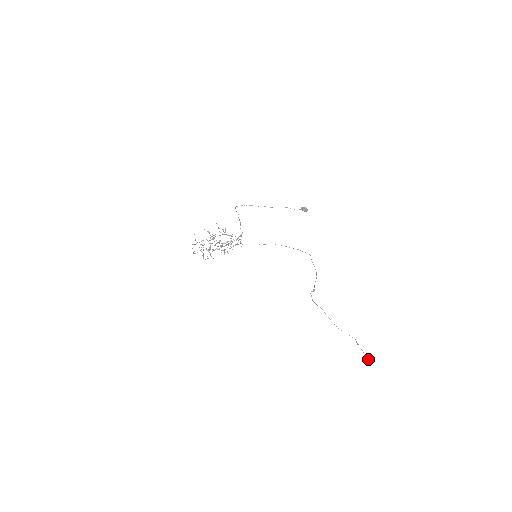
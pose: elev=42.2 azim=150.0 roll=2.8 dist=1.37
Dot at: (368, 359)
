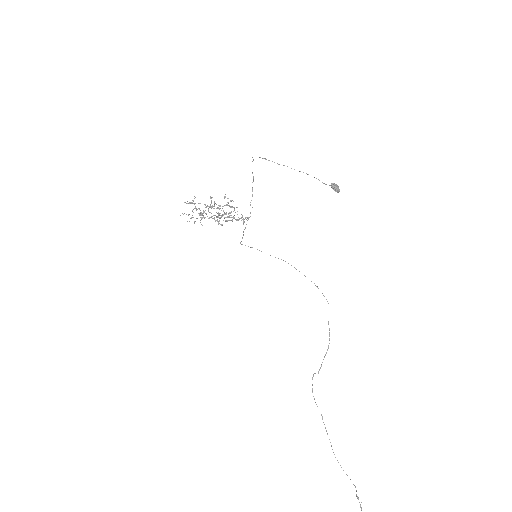
Dot at: out of frame
